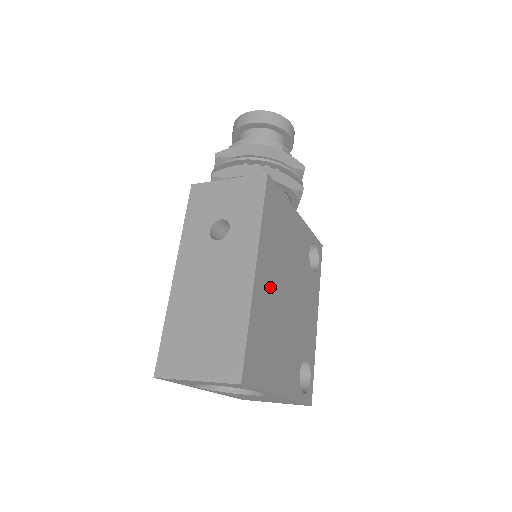
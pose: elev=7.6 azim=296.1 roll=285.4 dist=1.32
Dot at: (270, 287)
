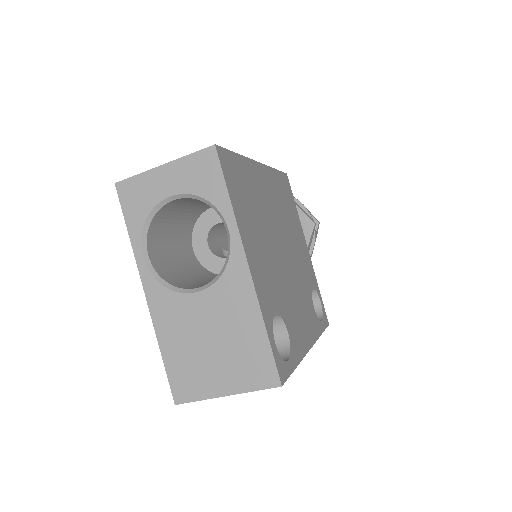
Dot at: (267, 198)
